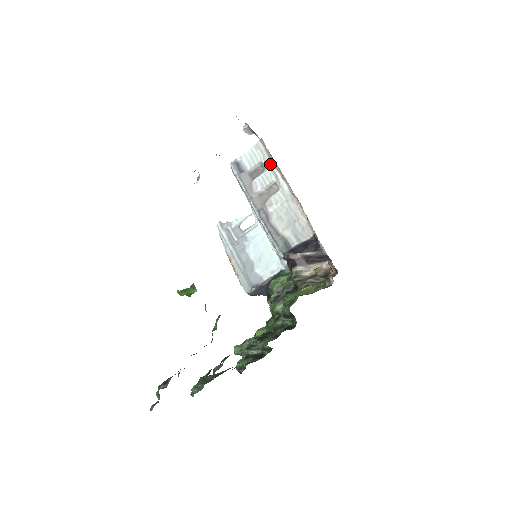
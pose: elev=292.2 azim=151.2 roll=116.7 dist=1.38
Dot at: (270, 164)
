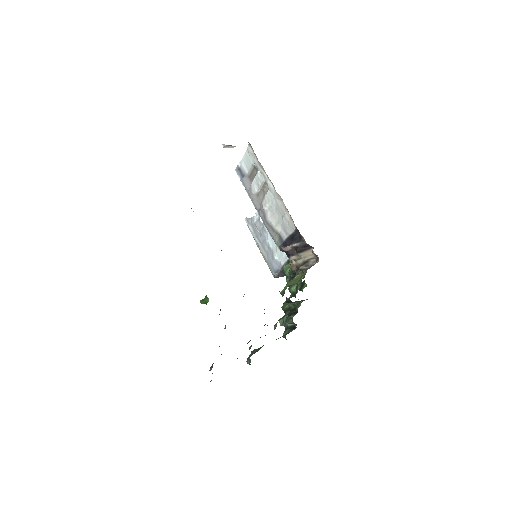
Dot at: (258, 166)
